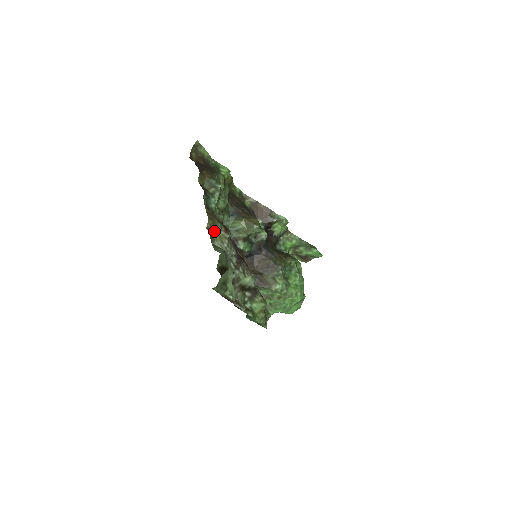
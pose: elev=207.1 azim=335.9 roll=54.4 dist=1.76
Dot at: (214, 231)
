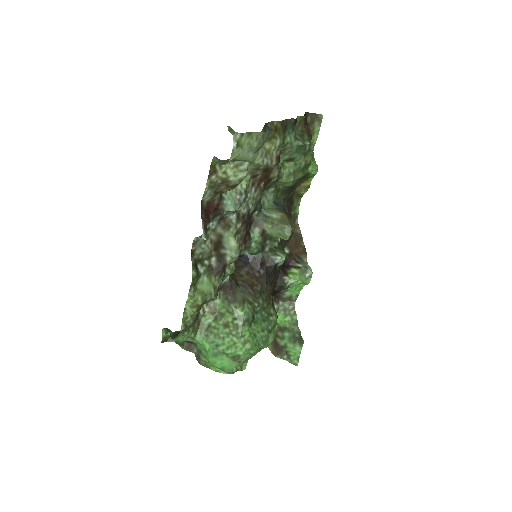
Dot at: (273, 134)
